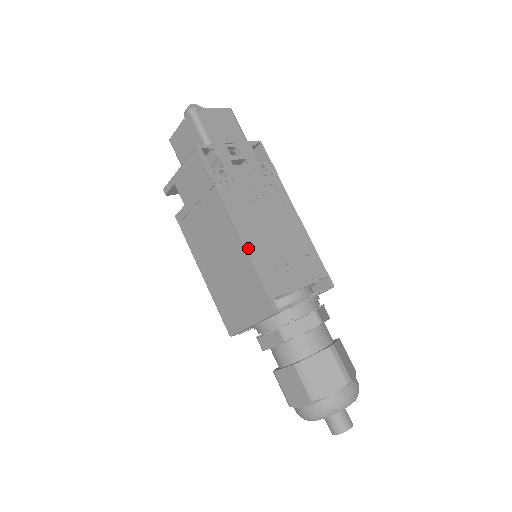
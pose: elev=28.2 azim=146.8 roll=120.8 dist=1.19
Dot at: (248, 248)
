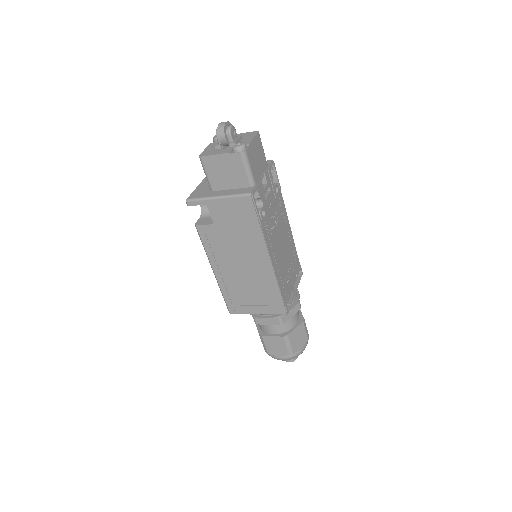
Dot at: (276, 274)
